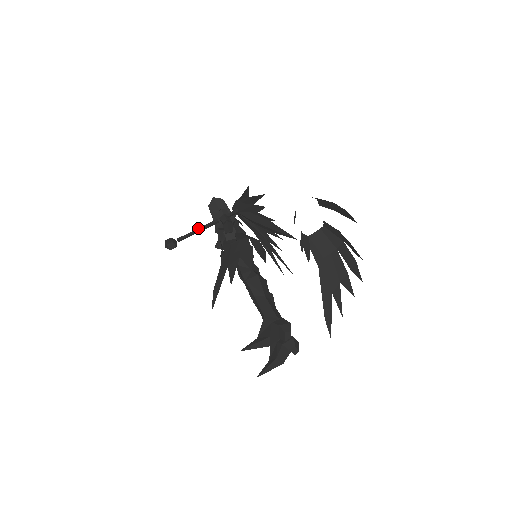
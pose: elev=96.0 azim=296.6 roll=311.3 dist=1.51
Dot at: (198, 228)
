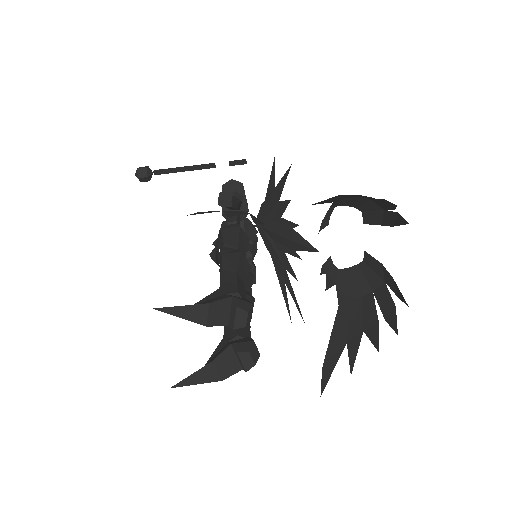
Dot at: (186, 166)
